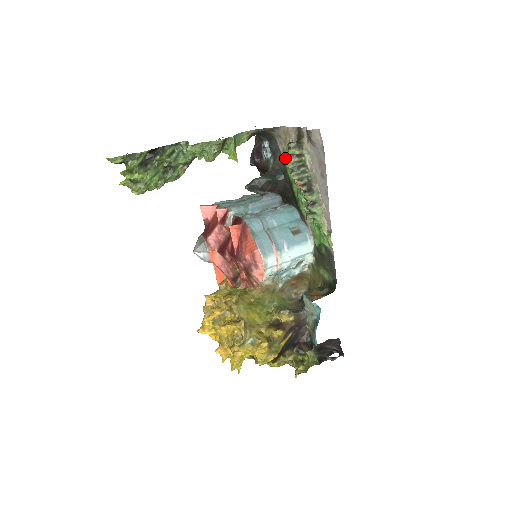
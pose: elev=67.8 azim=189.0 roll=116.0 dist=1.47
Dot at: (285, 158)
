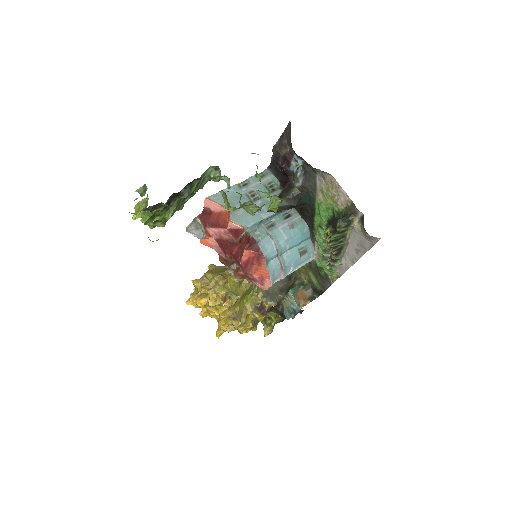
Dot at: (319, 194)
